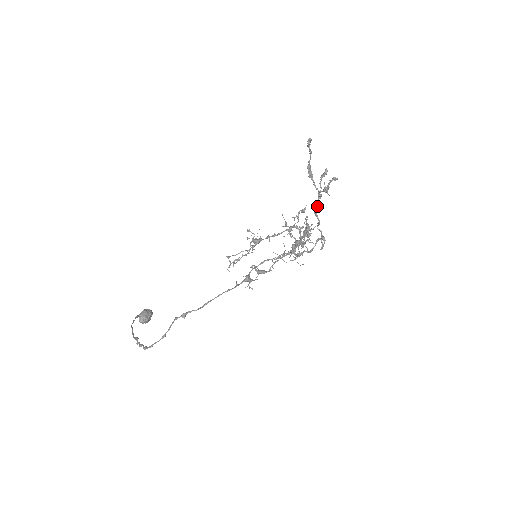
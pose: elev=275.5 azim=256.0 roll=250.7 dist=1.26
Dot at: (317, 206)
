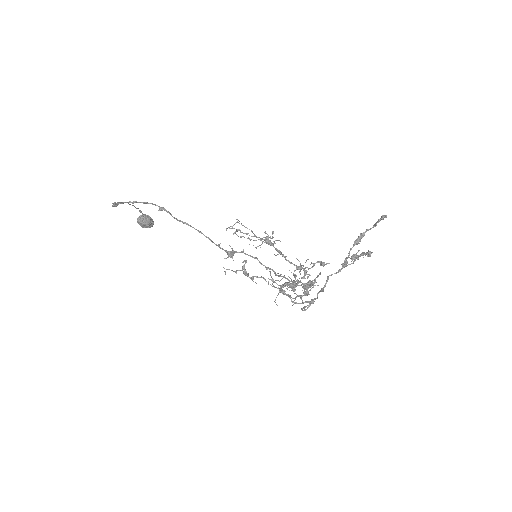
Dot at: (336, 273)
